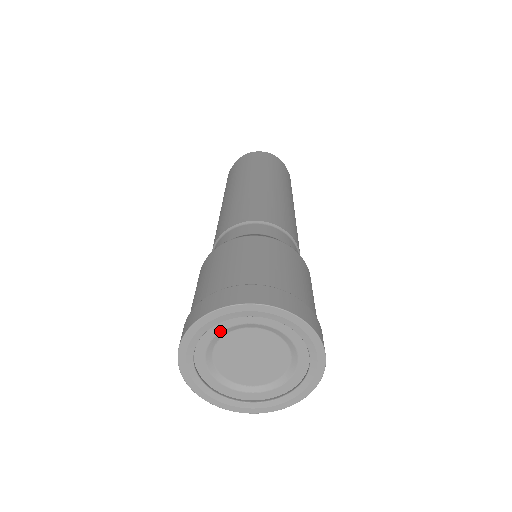
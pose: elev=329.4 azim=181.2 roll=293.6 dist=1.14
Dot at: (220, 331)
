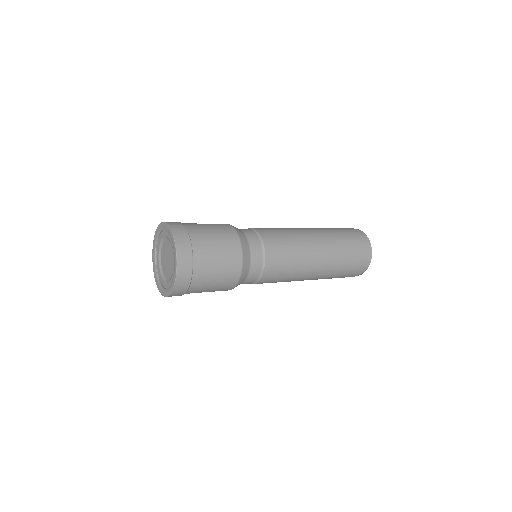
Dot at: (160, 242)
